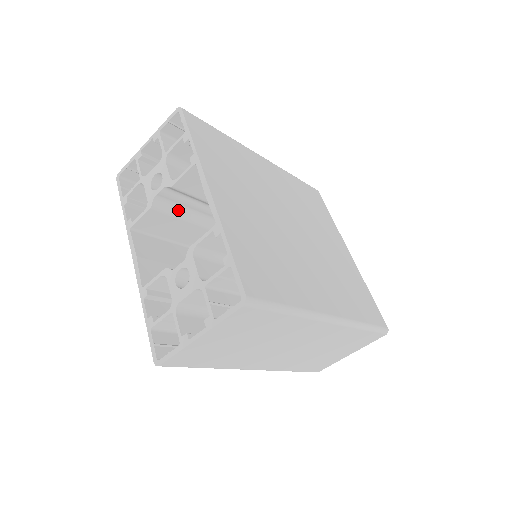
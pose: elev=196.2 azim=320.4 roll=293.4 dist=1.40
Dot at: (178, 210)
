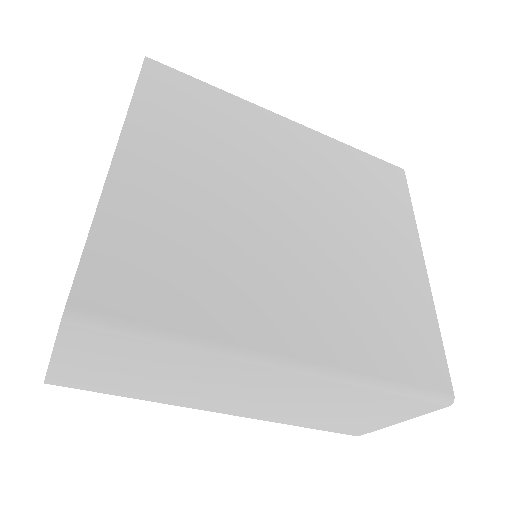
Dot at: occluded
